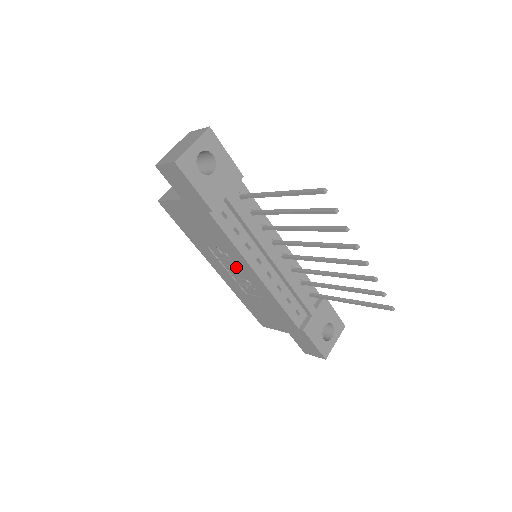
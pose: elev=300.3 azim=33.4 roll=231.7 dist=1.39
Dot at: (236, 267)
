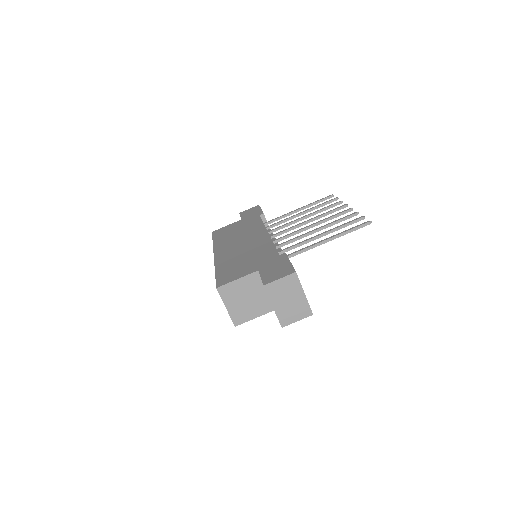
Dot at: occluded
